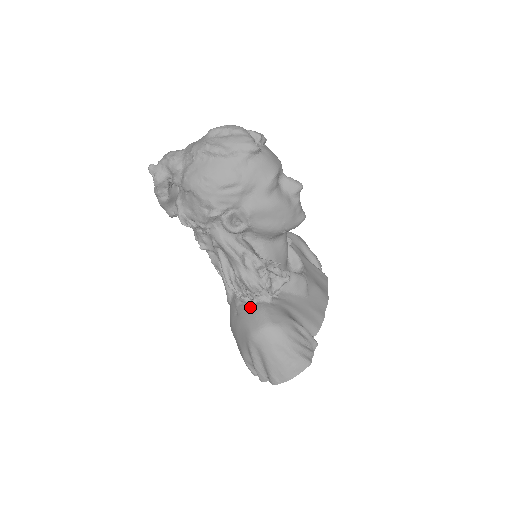
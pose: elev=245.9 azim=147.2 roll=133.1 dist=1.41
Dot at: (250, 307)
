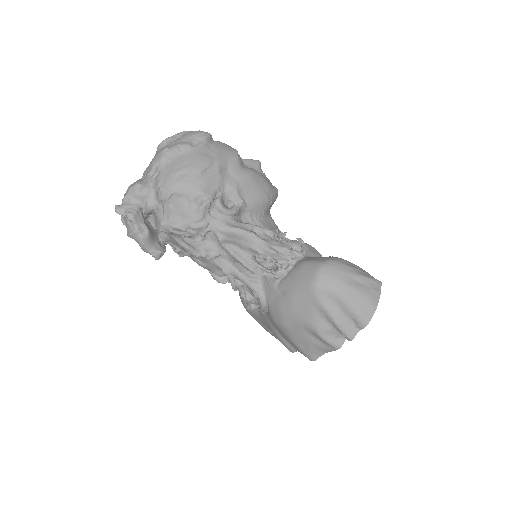
Dot at: (291, 272)
